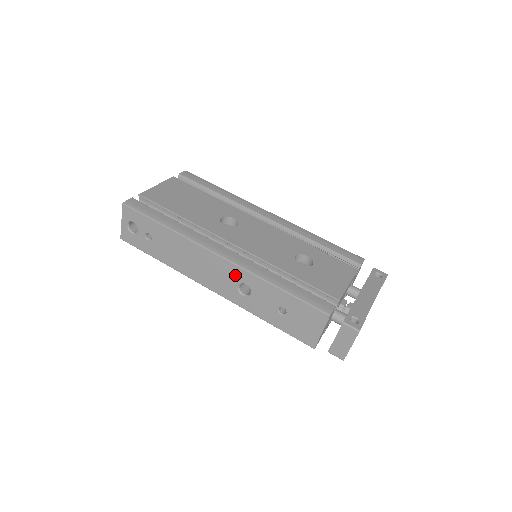
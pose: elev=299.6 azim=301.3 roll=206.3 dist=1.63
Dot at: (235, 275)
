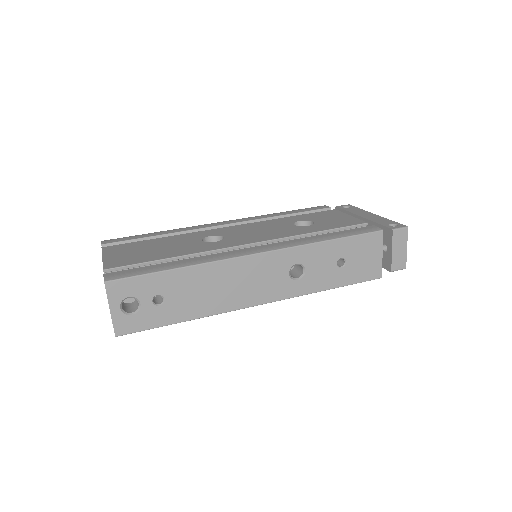
Dot at: (282, 263)
